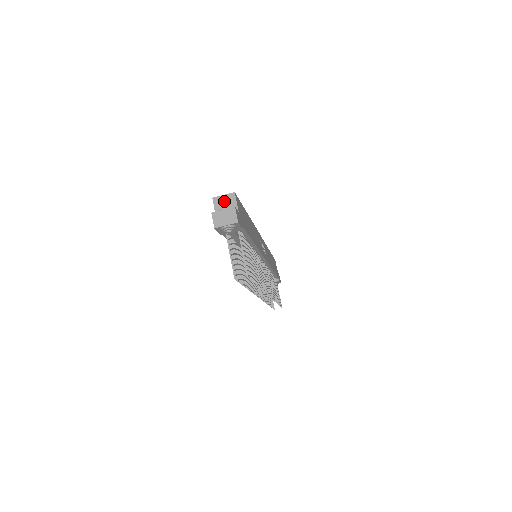
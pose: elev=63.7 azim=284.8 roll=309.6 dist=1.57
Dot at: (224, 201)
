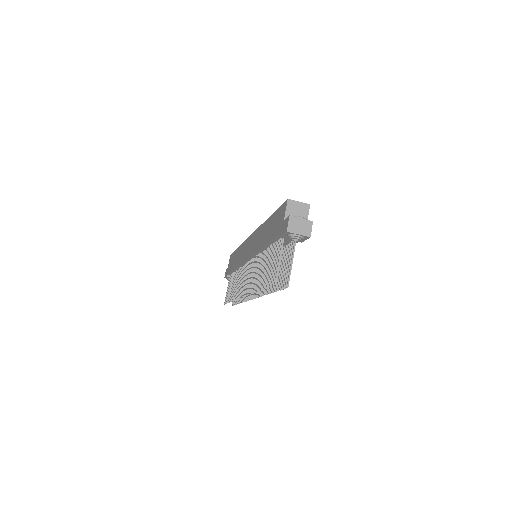
Dot at: (297, 208)
